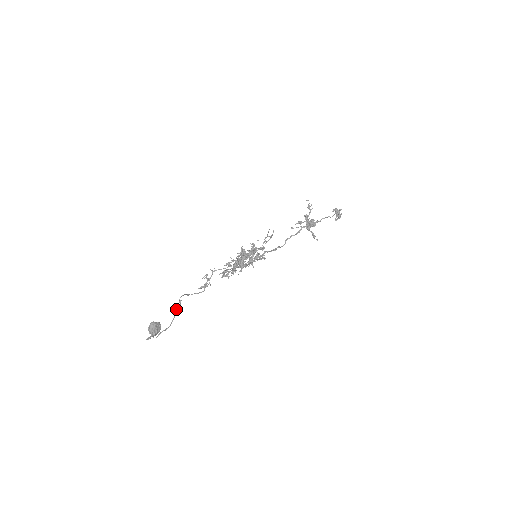
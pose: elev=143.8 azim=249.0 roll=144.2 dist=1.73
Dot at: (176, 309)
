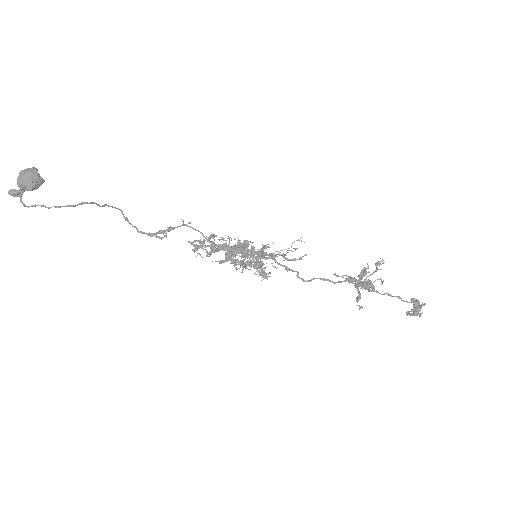
Dot at: occluded
